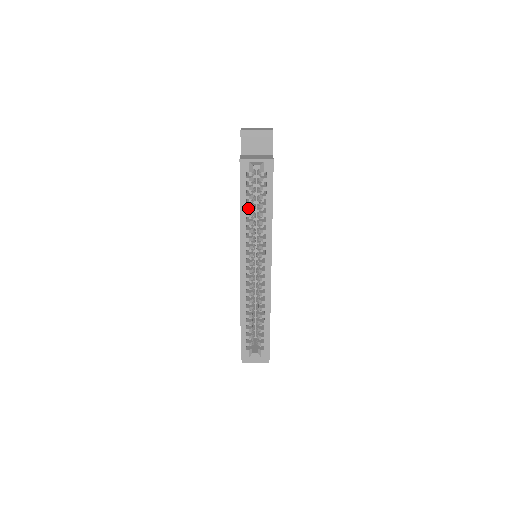
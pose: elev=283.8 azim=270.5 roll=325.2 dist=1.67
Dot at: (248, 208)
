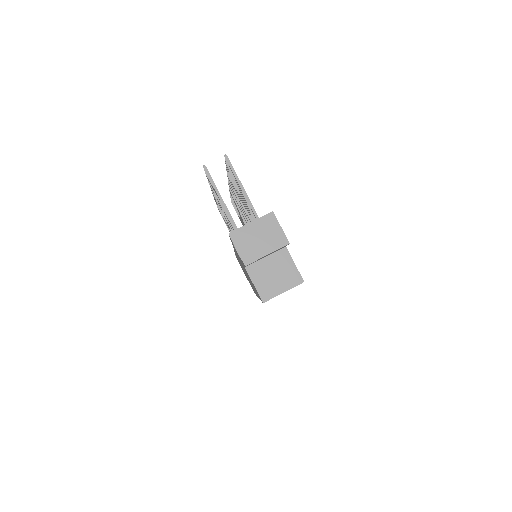
Dot at: occluded
